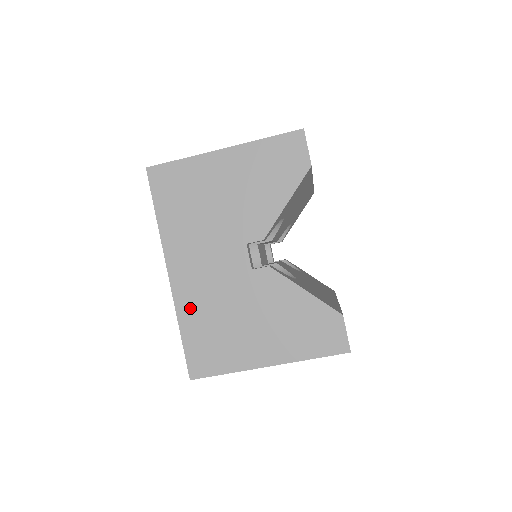
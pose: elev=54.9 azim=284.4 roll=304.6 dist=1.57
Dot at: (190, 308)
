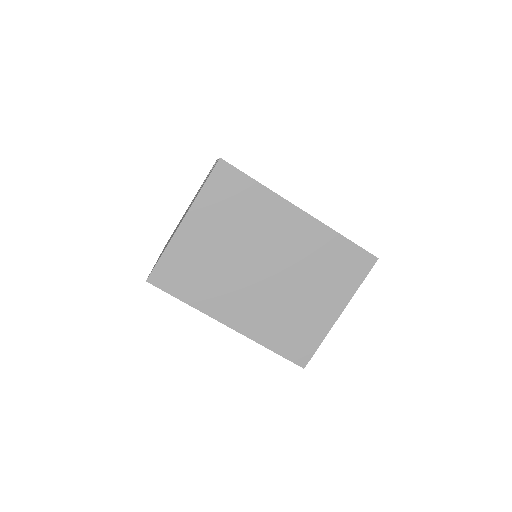
Dot at: occluded
